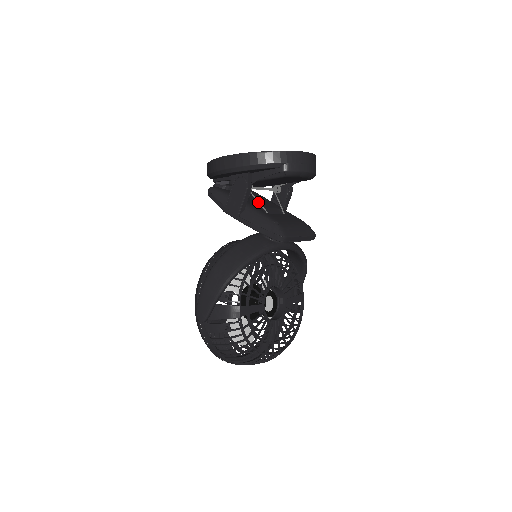
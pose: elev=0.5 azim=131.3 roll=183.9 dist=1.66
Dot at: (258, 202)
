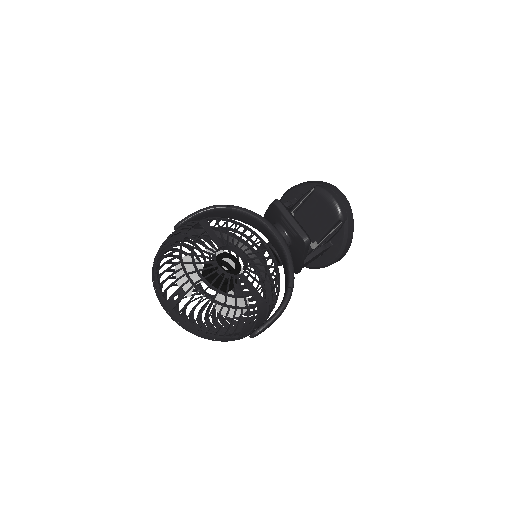
Dot at: occluded
